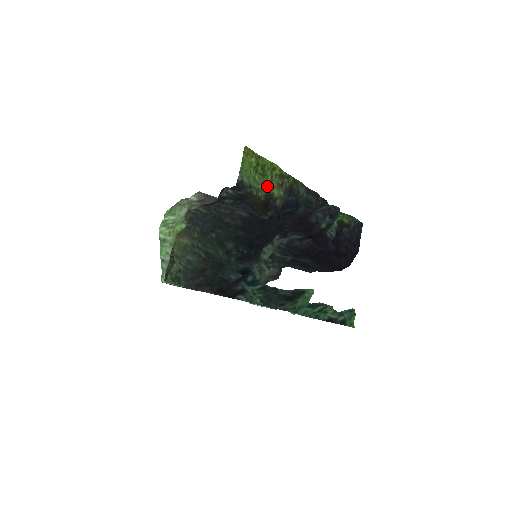
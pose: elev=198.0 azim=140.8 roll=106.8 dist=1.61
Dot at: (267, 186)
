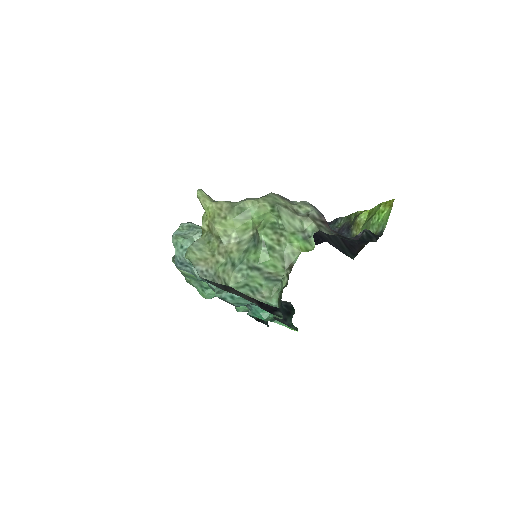
Dot at: occluded
